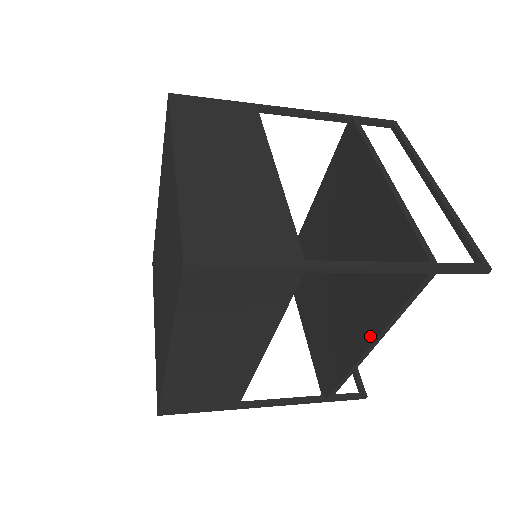
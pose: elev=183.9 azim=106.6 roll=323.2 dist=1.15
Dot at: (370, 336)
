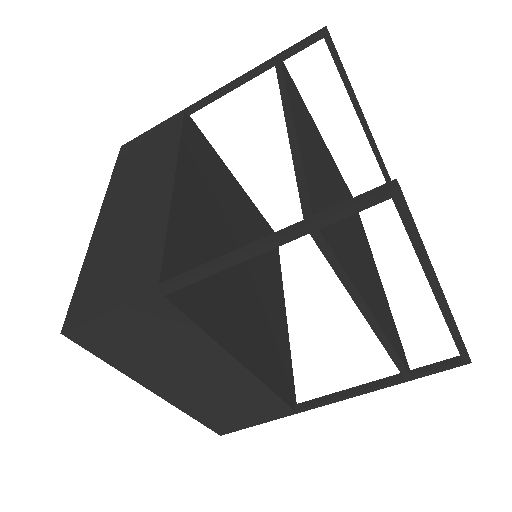
Dot at: occluded
